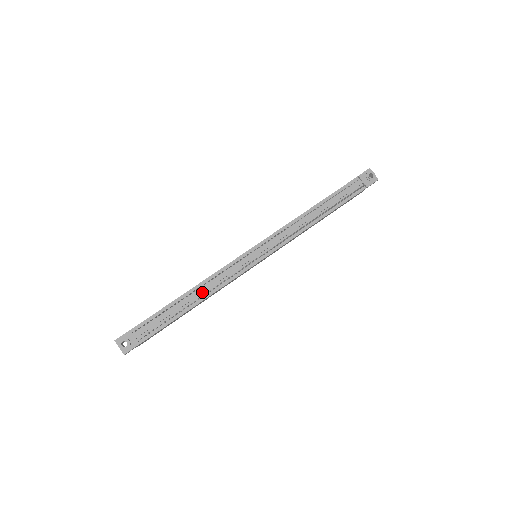
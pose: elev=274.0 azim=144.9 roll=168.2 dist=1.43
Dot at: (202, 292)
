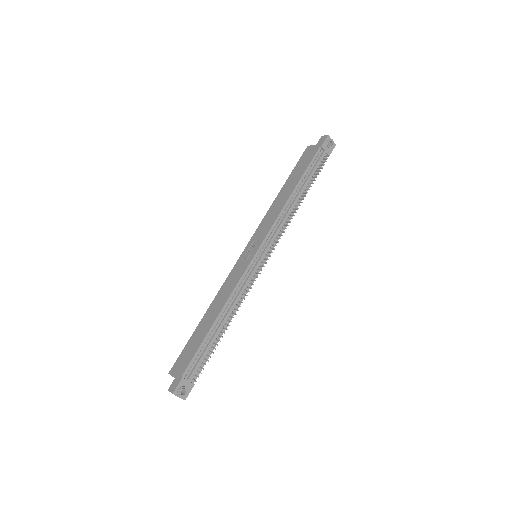
Dot at: (229, 314)
